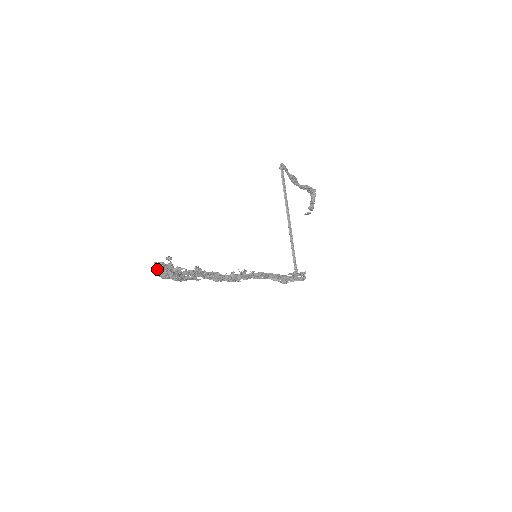
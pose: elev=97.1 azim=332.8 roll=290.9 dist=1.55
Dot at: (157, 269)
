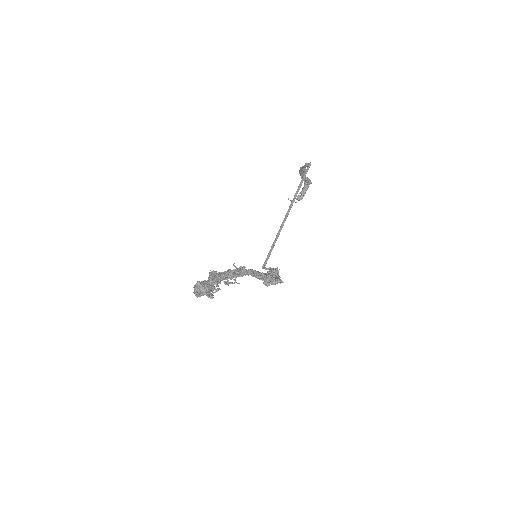
Dot at: (198, 290)
